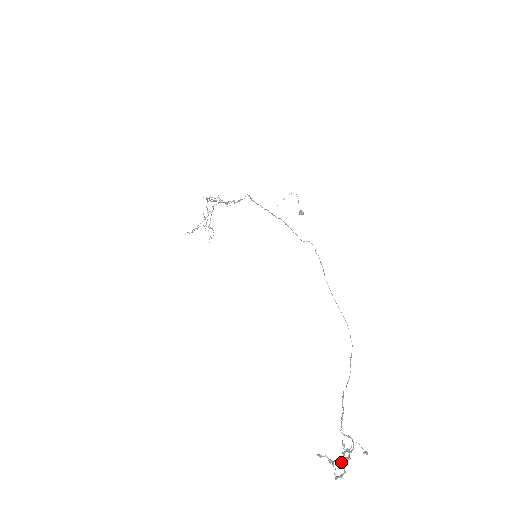
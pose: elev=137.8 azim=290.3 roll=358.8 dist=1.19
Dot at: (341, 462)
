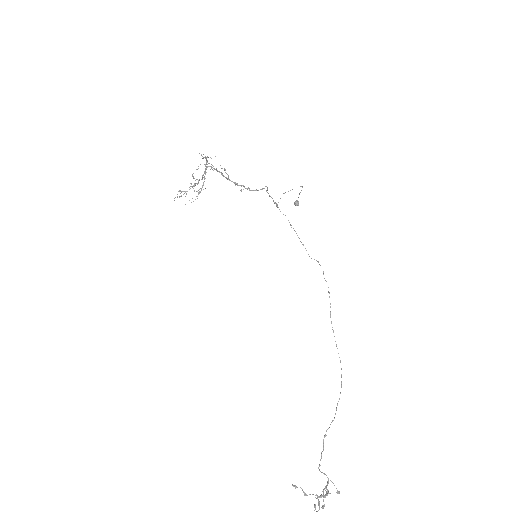
Dot at: (323, 506)
